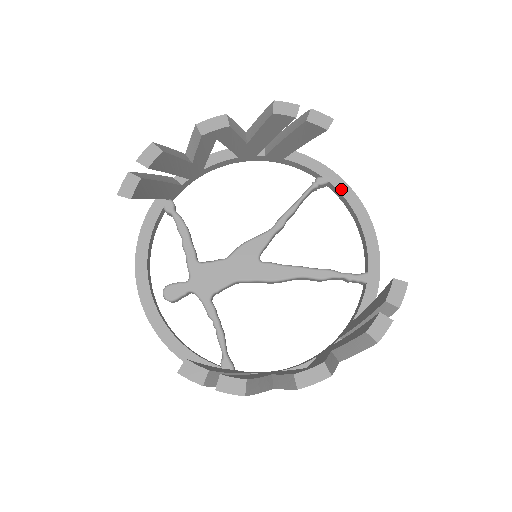
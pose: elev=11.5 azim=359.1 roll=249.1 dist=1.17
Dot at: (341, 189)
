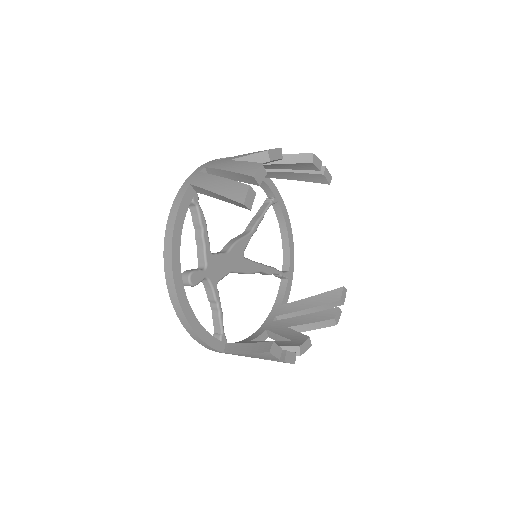
Dot at: (283, 210)
